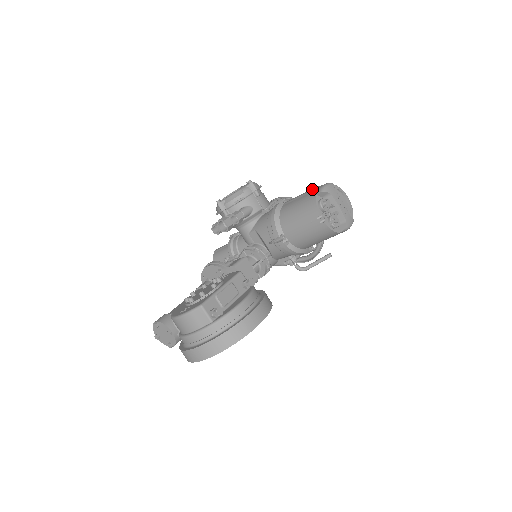
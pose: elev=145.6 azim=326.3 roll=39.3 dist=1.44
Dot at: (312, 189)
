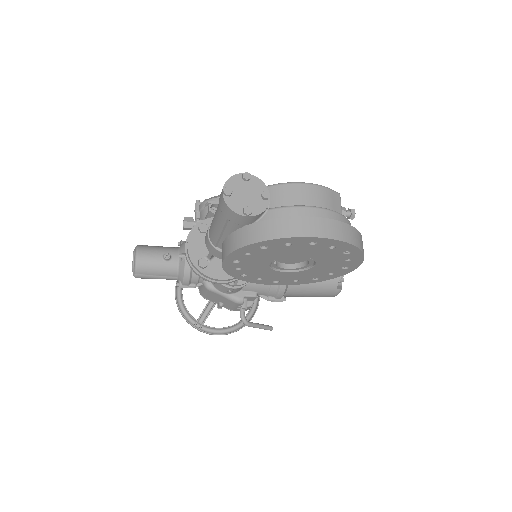
Dot at: occluded
